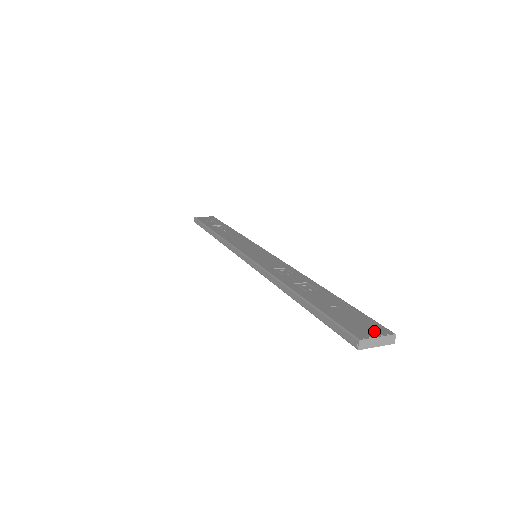
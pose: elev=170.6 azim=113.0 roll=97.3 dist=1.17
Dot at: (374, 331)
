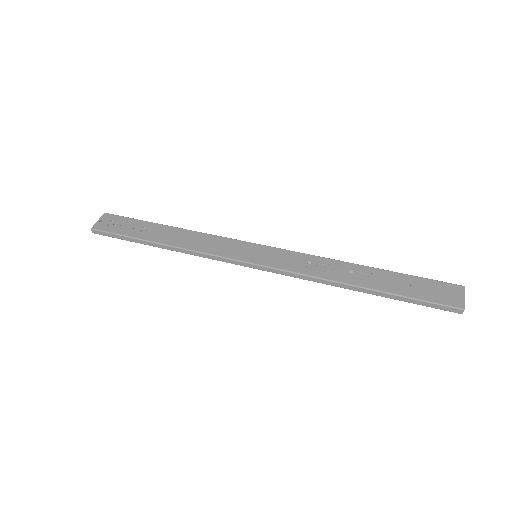
Dot at: (456, 294)
